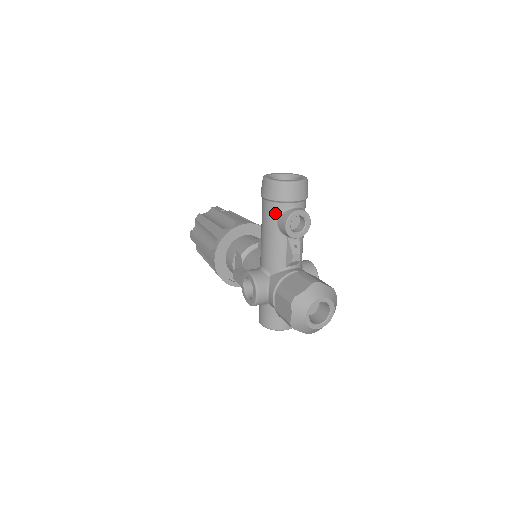
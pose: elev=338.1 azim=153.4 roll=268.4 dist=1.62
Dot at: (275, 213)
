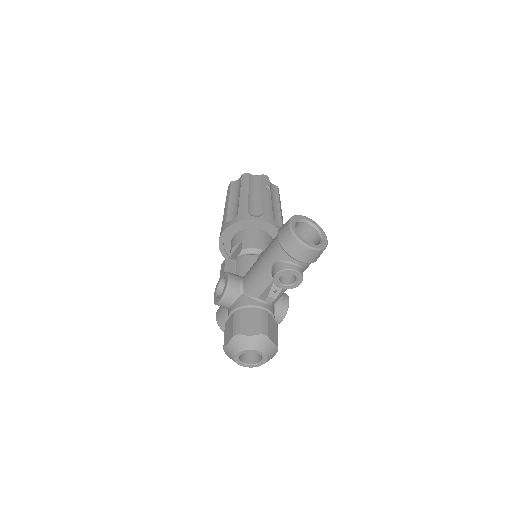
Dot at: (277, 256)
